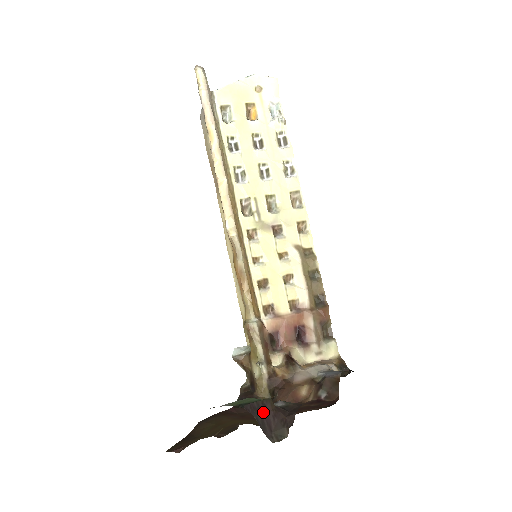
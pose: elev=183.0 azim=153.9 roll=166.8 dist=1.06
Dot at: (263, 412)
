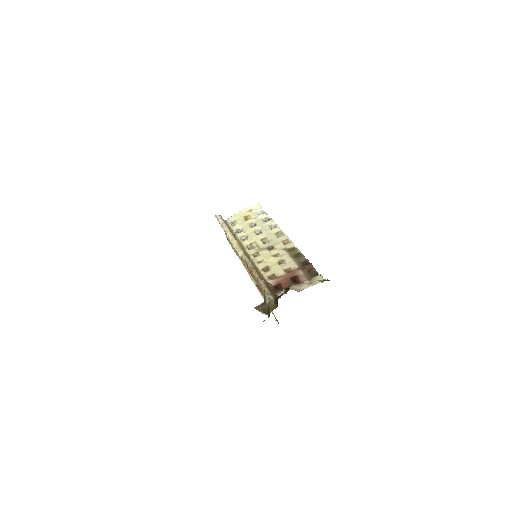
Dot at: occluded
